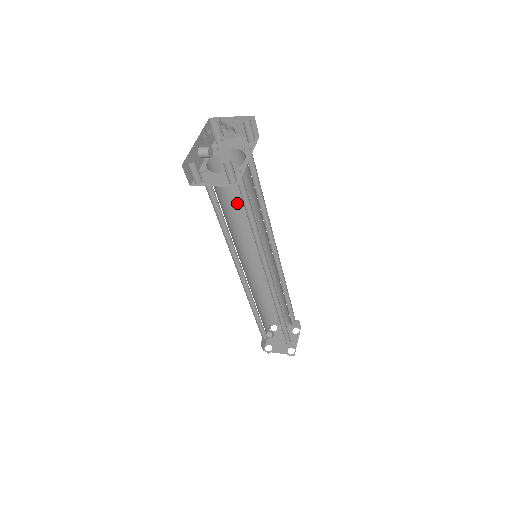
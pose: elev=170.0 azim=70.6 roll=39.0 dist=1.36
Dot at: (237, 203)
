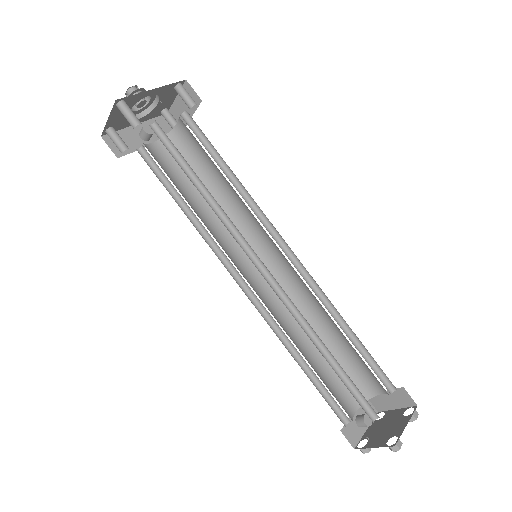
Dot at: (215, 192)
